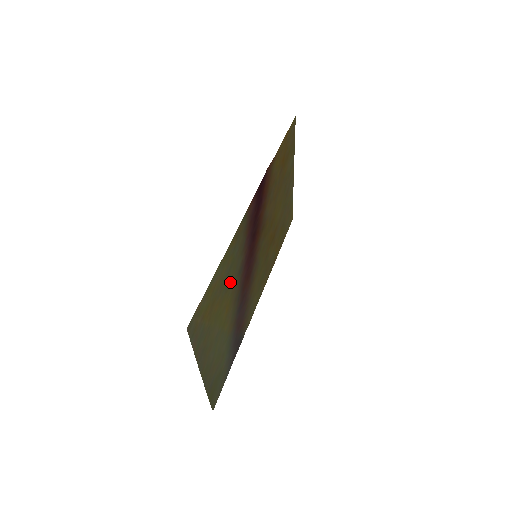
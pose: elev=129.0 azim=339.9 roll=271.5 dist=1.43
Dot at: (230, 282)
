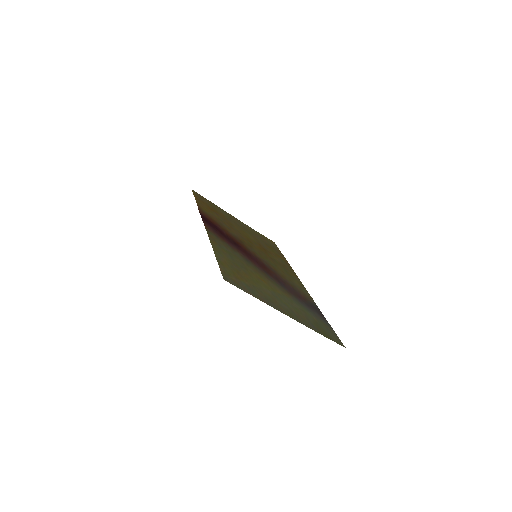
Dot at: (243, 265)
